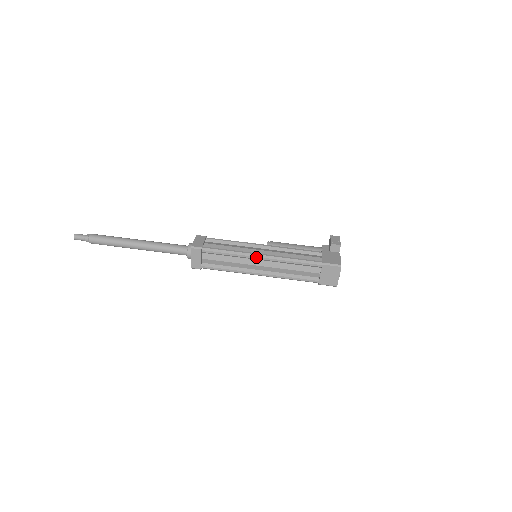
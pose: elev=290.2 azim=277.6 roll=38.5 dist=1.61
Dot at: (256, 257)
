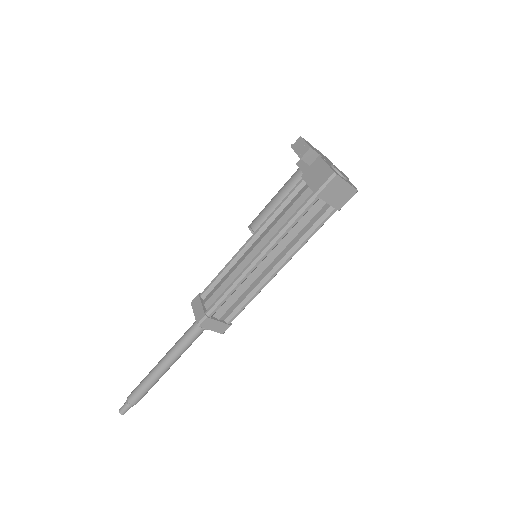
Dot at: (255, 266)
